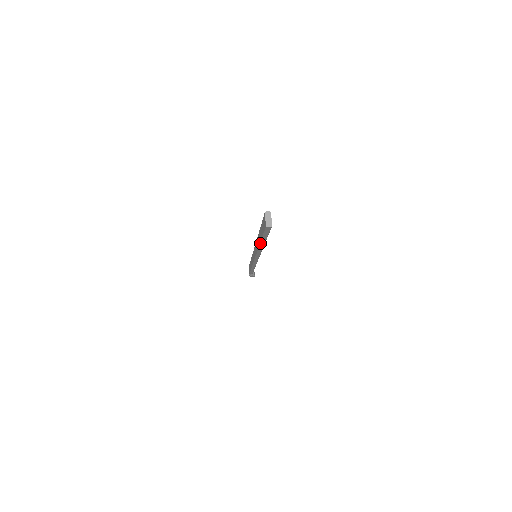
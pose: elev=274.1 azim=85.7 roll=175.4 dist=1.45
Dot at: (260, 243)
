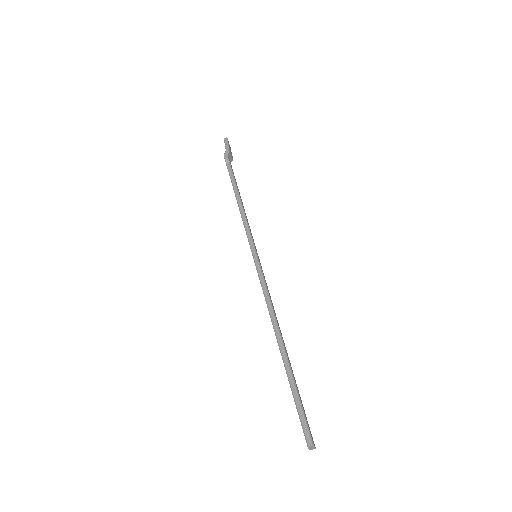
Dot at: occluded
